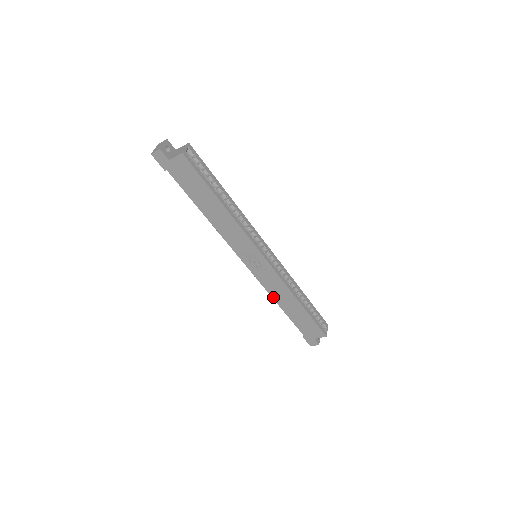
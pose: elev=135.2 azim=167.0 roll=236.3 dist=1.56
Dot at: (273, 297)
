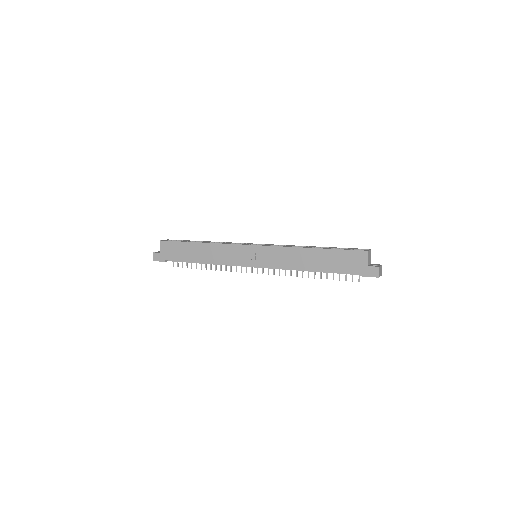
Dot at: (295, 268)
